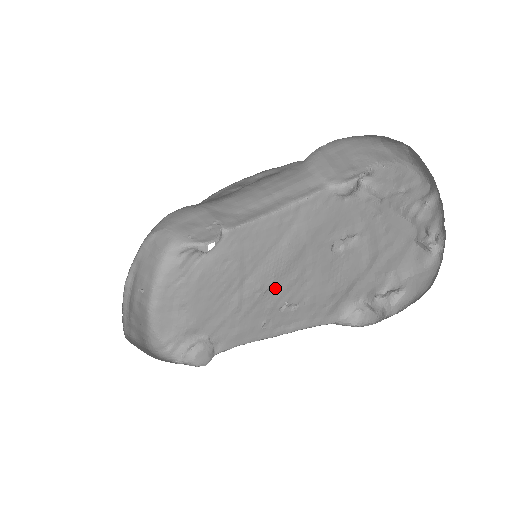
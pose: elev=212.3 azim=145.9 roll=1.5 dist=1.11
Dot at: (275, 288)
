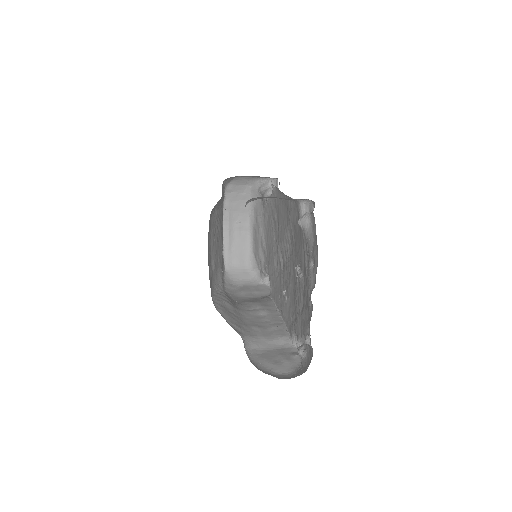
Dot at: (284, 271)
